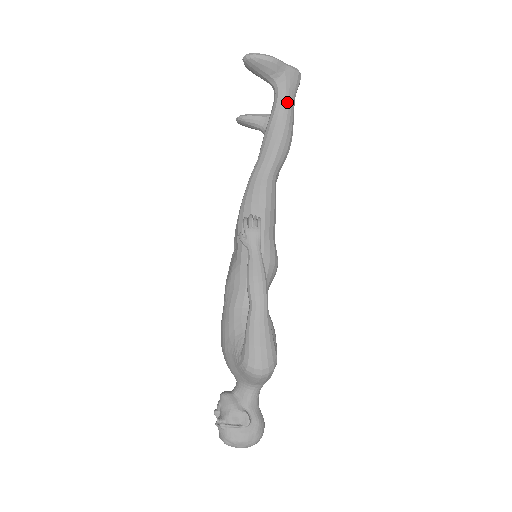
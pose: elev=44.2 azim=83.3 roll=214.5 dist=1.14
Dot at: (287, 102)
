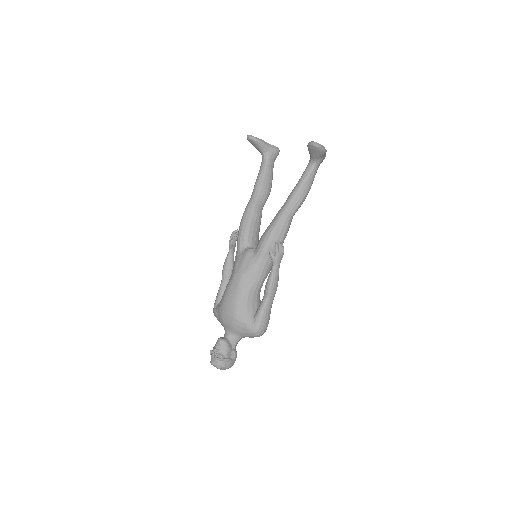
Dot at: (315, 174)
